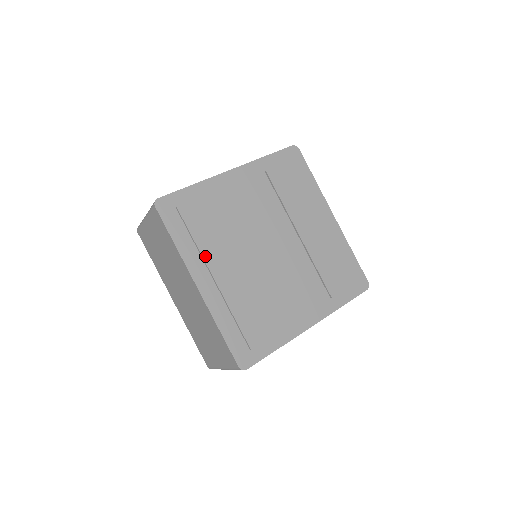
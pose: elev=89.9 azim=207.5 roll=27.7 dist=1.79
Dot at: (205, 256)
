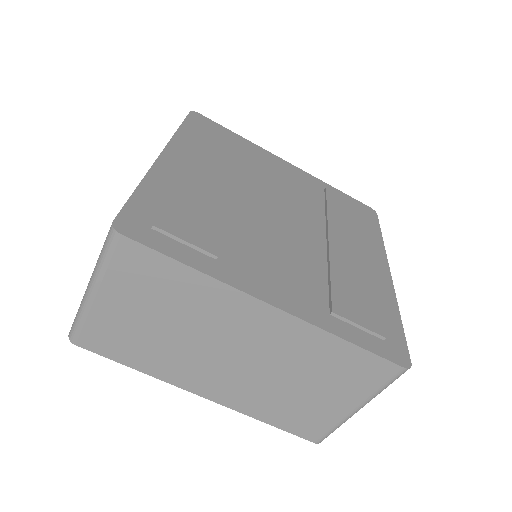
Dot at: (198, 152)
